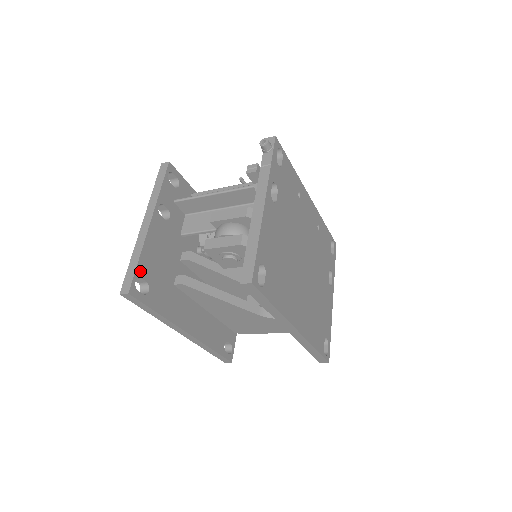
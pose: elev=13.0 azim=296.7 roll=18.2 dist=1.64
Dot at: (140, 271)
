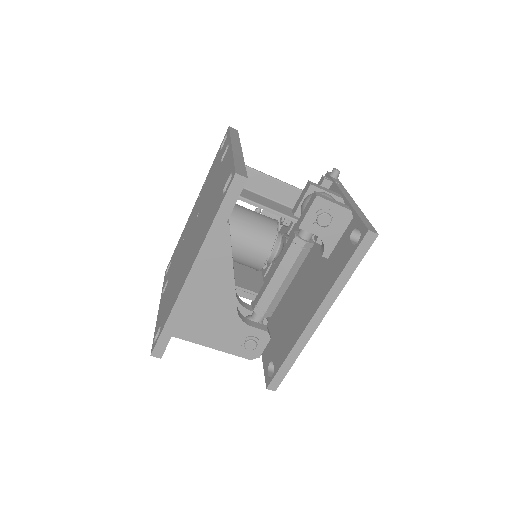
Dot at: occluded
